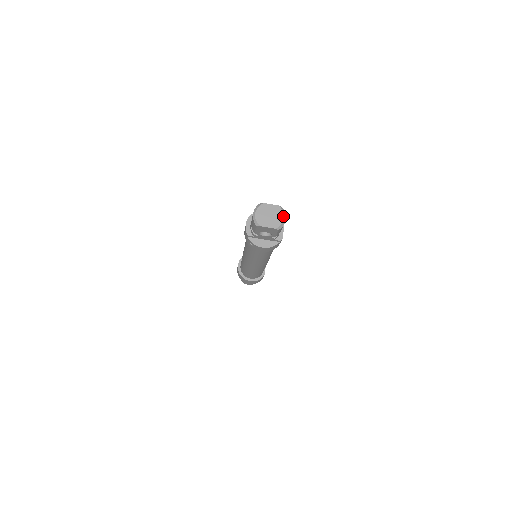
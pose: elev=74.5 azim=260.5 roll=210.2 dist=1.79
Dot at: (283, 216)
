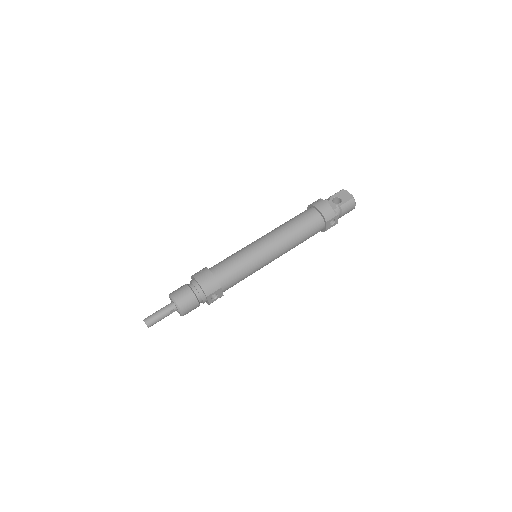
Dot at: (355, 205)
